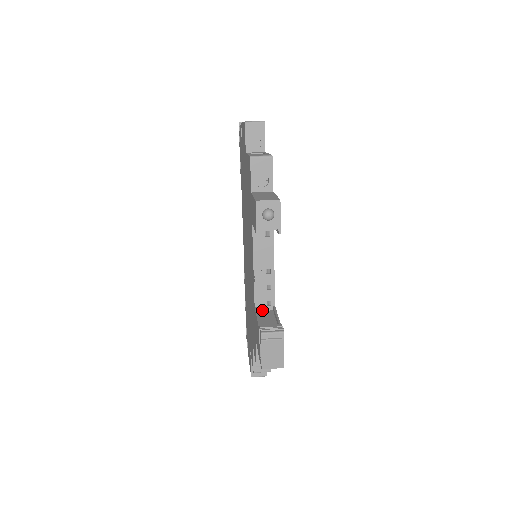
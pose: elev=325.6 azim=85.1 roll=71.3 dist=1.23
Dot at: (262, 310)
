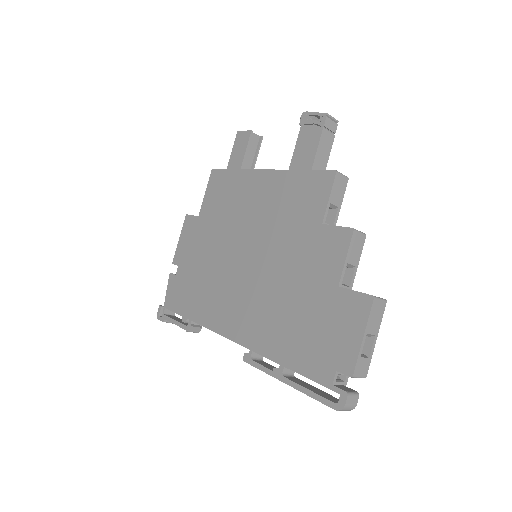
Dot at: occluded
